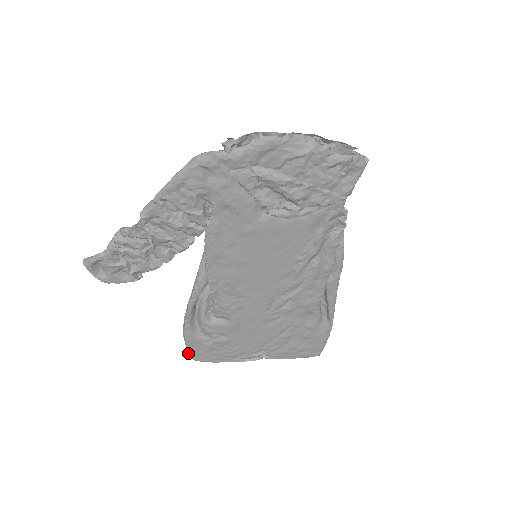
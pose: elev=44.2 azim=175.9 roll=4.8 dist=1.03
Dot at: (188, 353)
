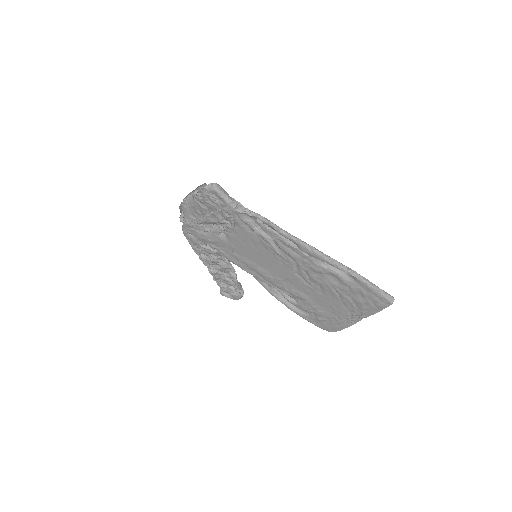
Dot at: (321, 328)
